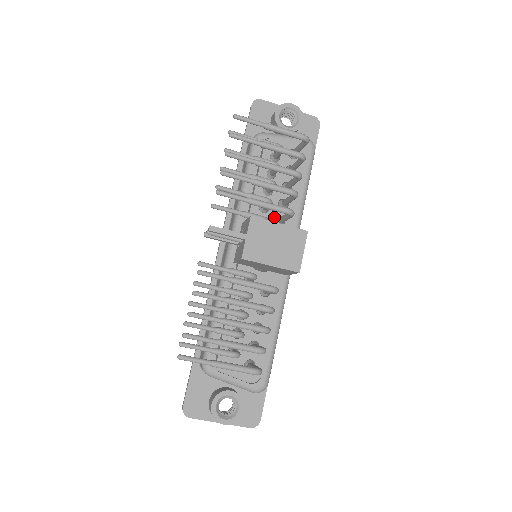
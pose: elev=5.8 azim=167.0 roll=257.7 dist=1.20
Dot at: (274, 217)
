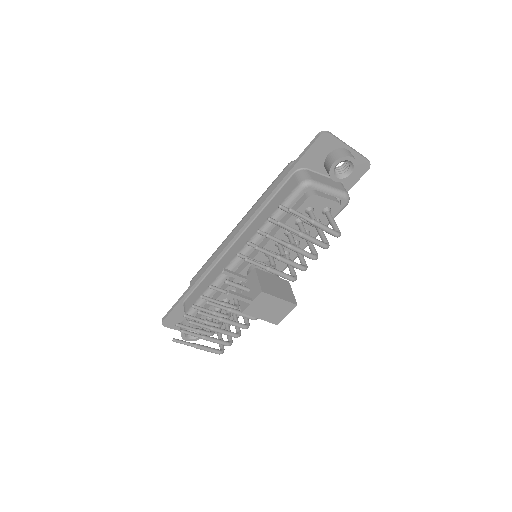
Dot at: occluded
